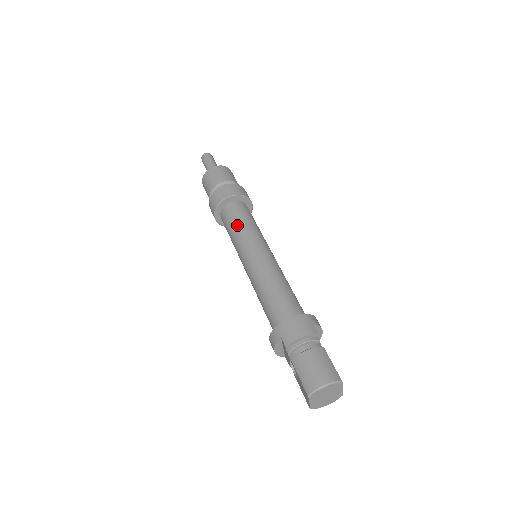
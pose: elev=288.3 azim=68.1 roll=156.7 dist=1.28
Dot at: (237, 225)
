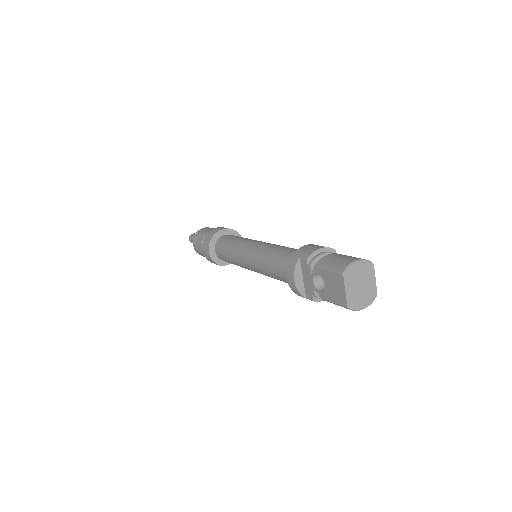
Dot at: (234, 240)
